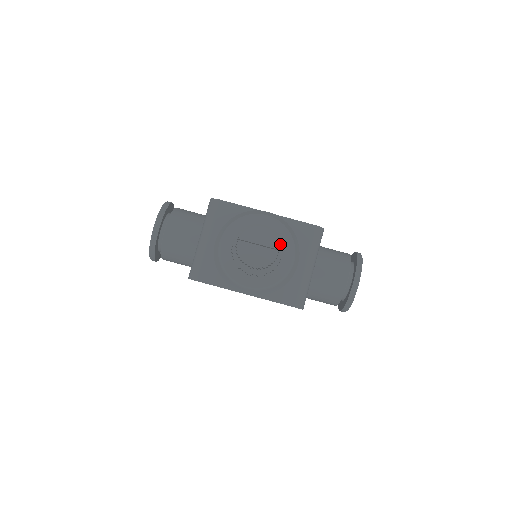
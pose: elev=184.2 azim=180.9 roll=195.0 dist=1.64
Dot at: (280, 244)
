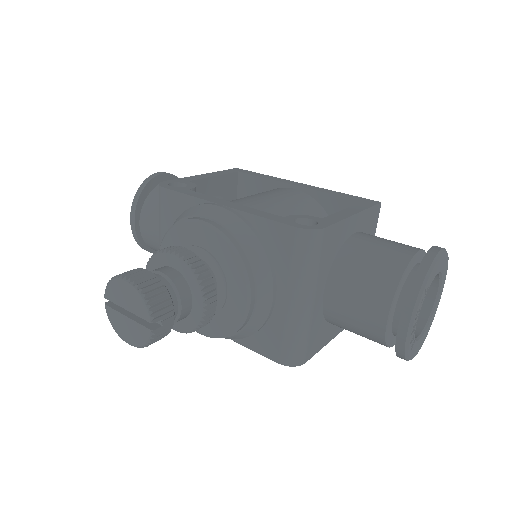
Dot at: (198, 287)
